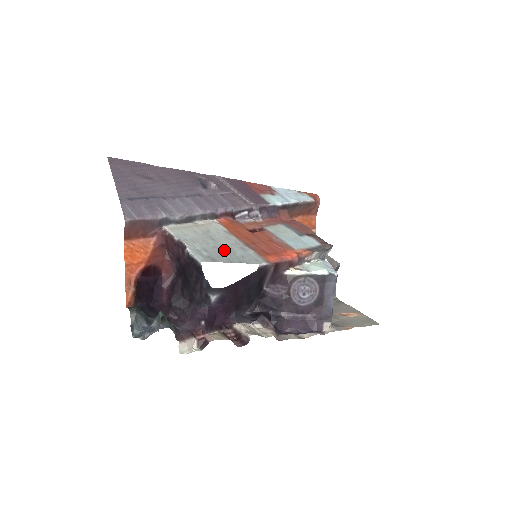
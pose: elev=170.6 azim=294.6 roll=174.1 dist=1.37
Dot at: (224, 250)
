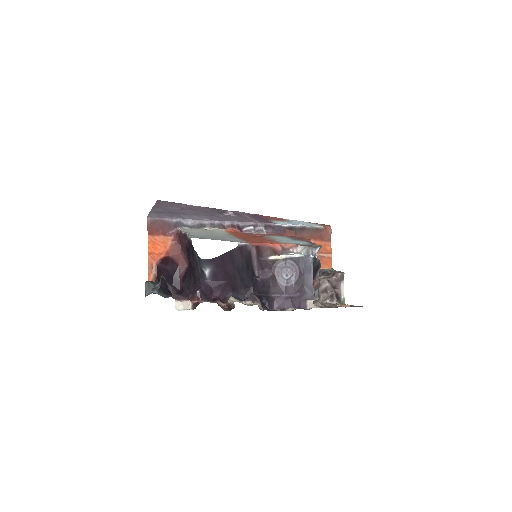
Dot at: (216, 237)
